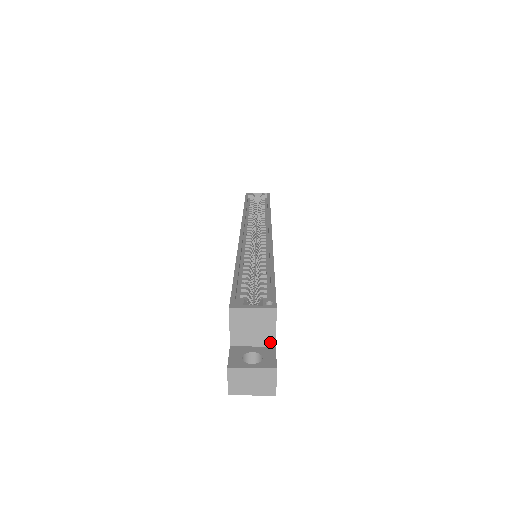
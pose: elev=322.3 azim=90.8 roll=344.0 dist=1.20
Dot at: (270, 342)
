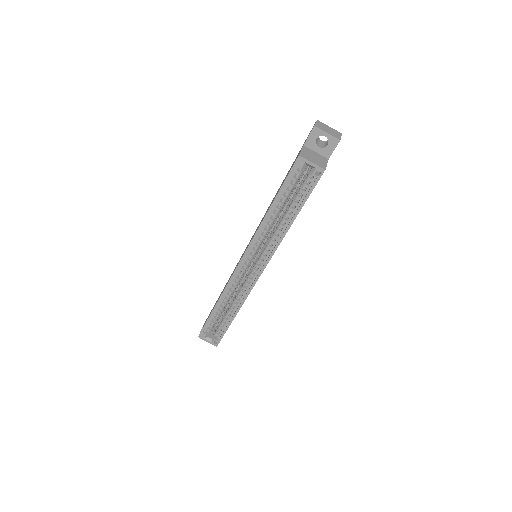
Dot at: occluded
